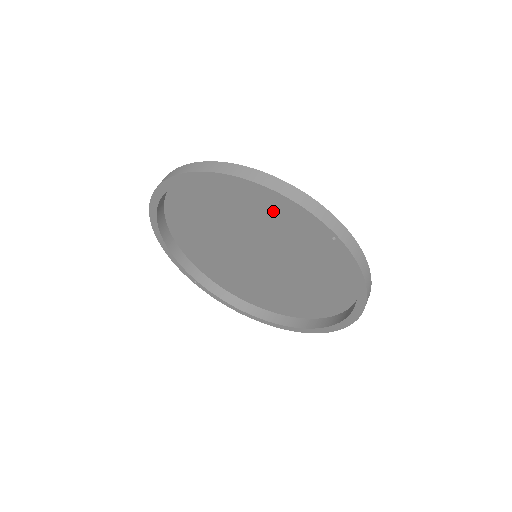
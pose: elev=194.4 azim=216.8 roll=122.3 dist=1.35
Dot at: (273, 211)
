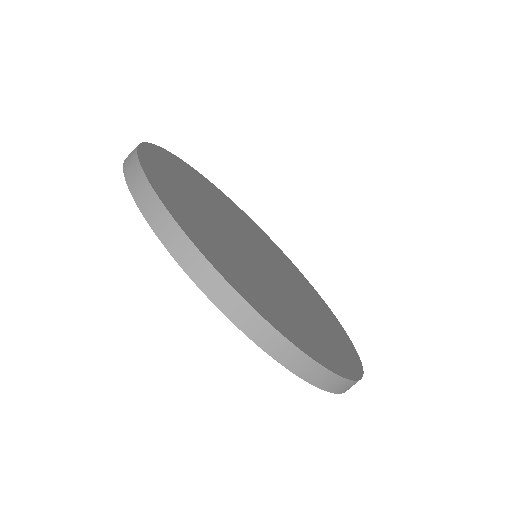
Dot at: (207, 229)
